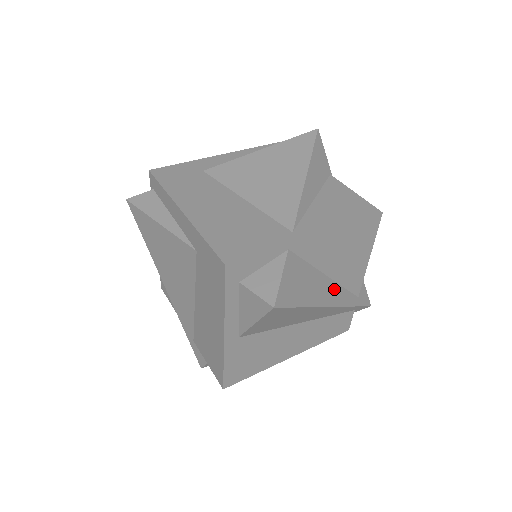
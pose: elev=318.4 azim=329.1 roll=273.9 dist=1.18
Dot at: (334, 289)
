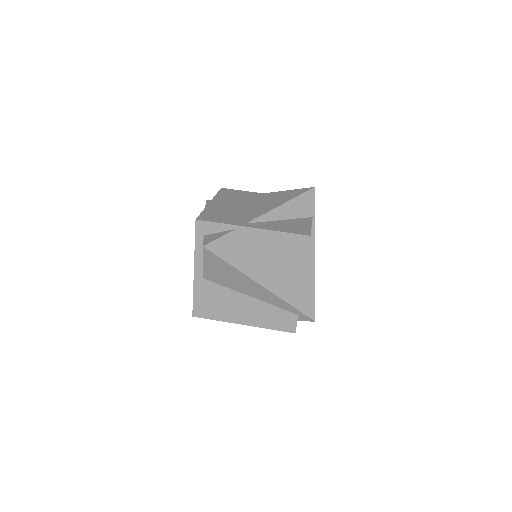
Dot at: (272, 278)
